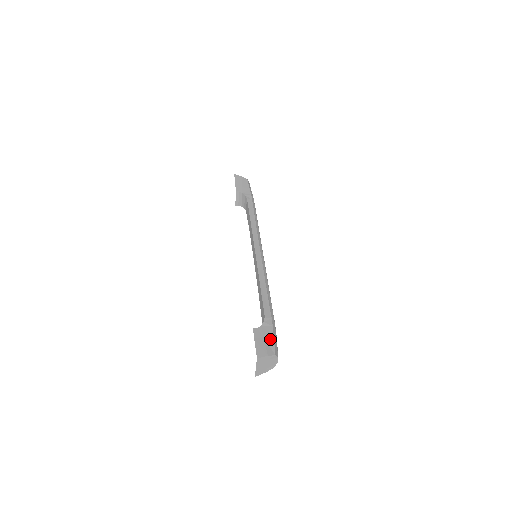
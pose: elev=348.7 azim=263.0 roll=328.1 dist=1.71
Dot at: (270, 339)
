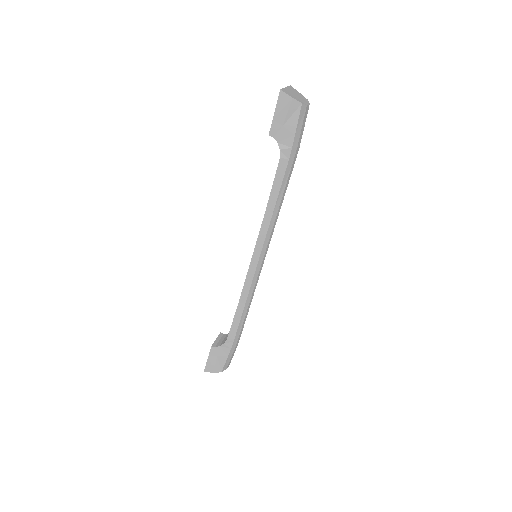
Dot at: (223, 359)
